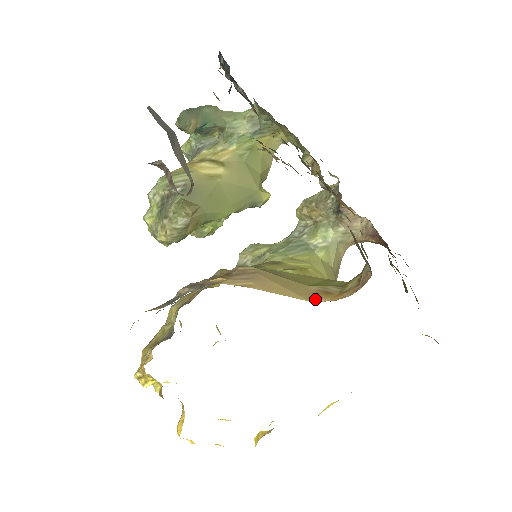
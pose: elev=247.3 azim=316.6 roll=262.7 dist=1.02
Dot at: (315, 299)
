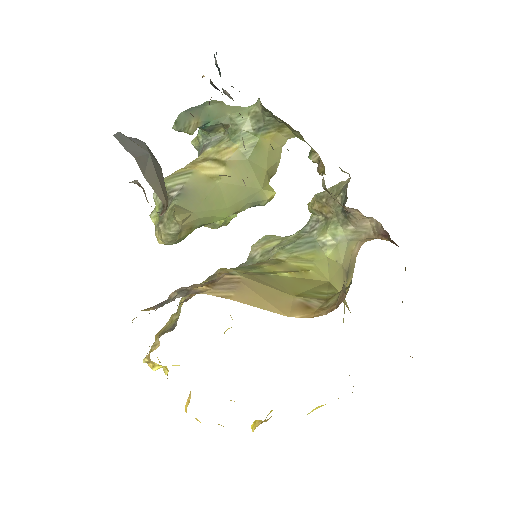
Dot at: (293, 314)
